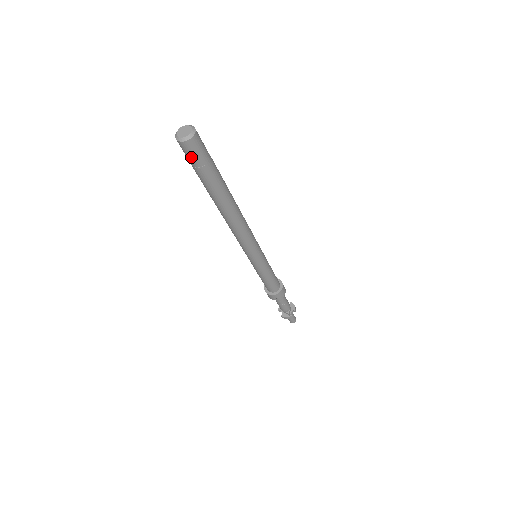
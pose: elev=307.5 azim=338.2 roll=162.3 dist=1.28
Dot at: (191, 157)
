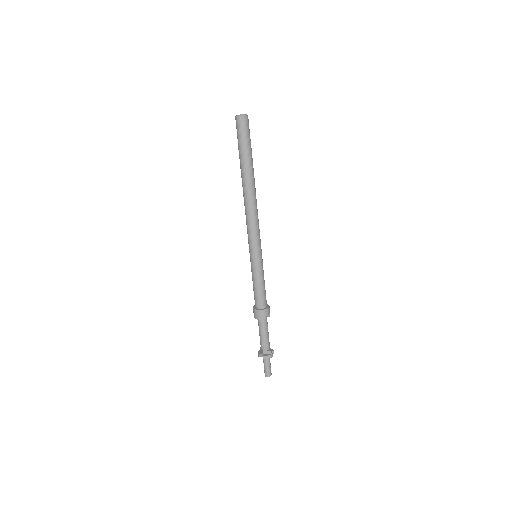
Dot at: (244, 130)
